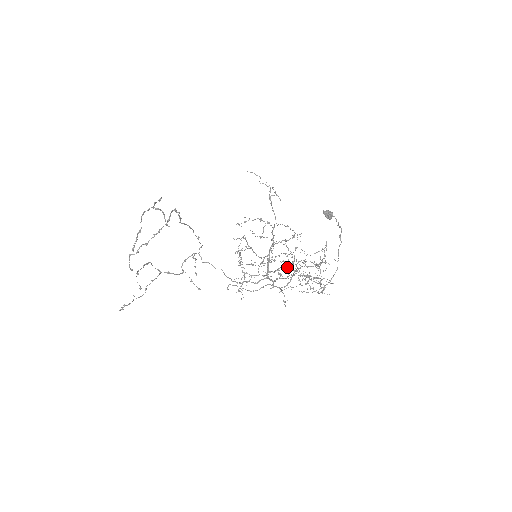
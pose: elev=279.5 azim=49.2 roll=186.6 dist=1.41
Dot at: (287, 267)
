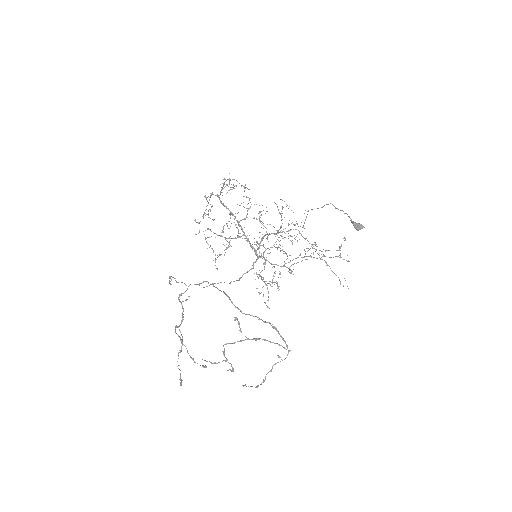
Dot at: occluded
